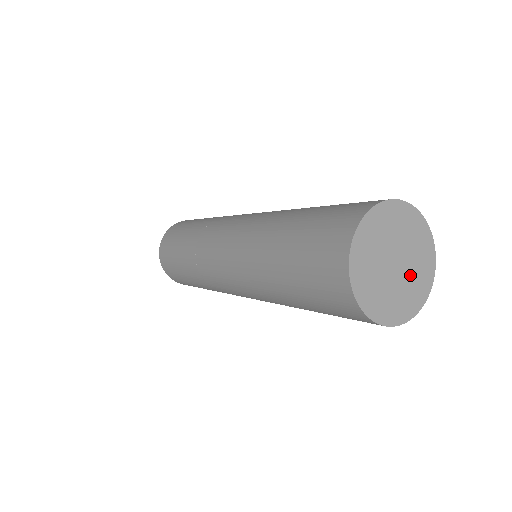
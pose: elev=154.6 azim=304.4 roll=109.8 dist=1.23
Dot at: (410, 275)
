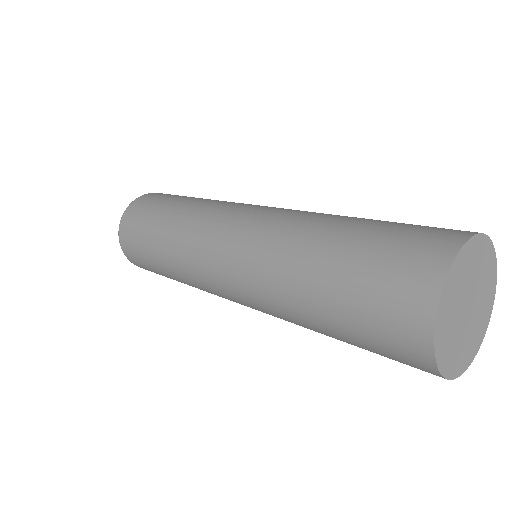
Dot at: (471, 328)
